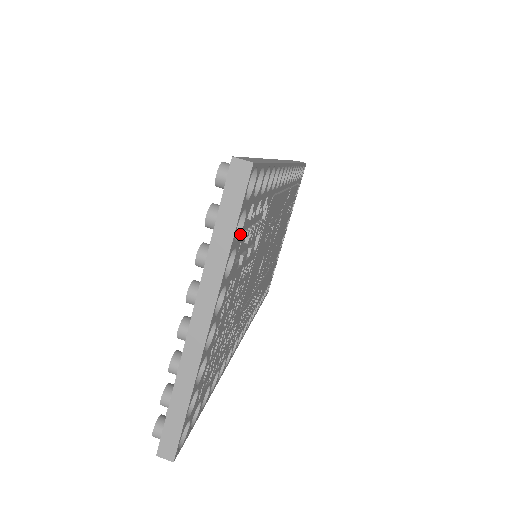
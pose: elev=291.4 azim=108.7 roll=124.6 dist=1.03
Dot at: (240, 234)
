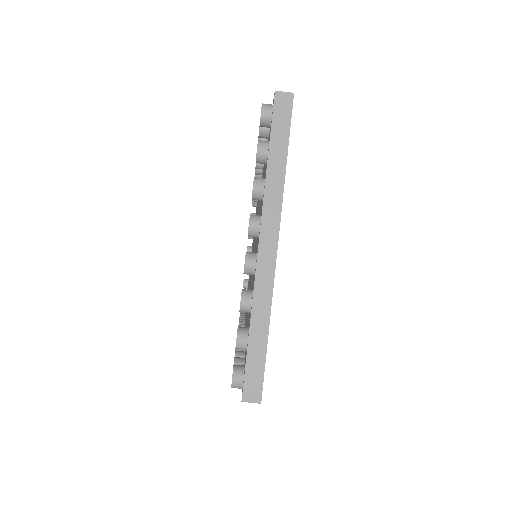
Dot at: occluded
